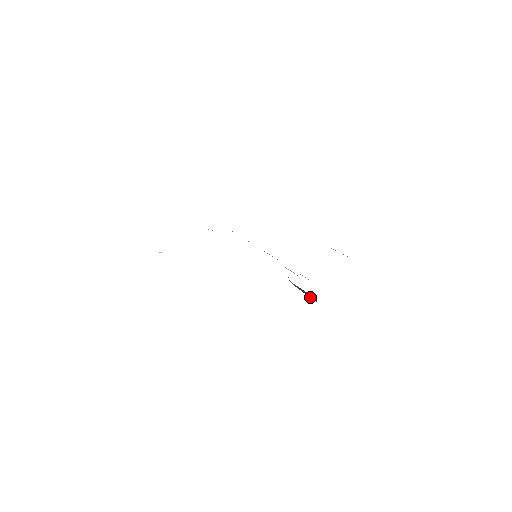
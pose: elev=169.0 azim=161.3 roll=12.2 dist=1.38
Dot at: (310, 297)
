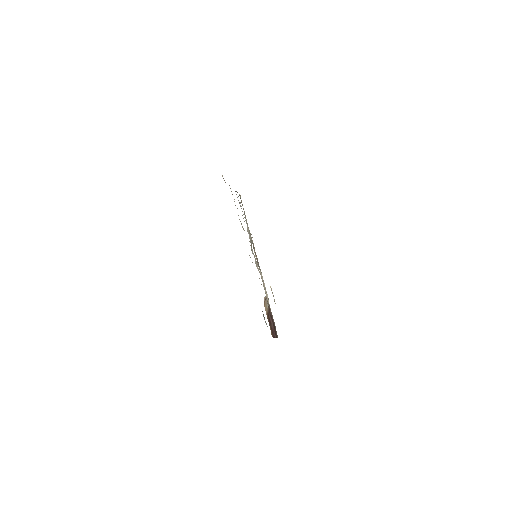
Dot at: (272, 329)
